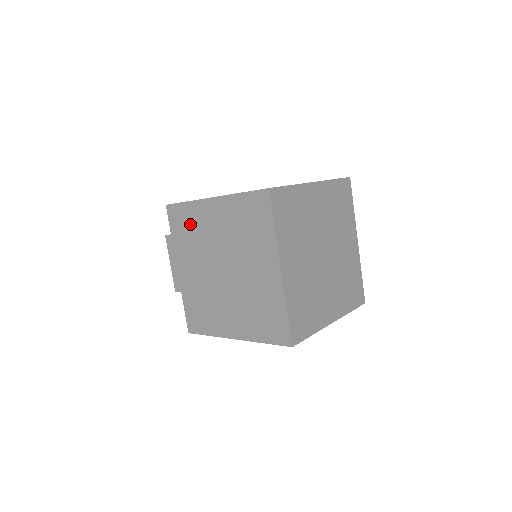
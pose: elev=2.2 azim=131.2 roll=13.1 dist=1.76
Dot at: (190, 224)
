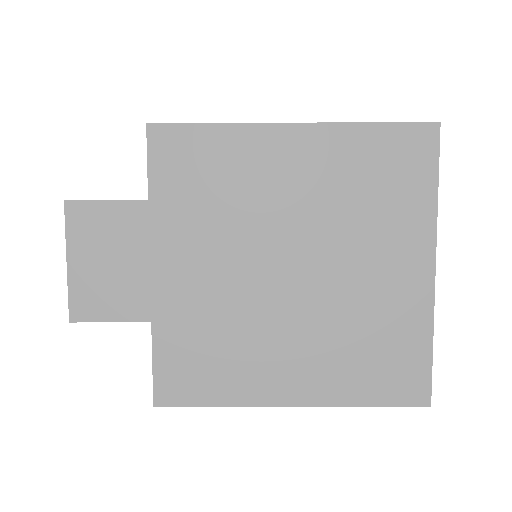
Dot at: (216, 171)
